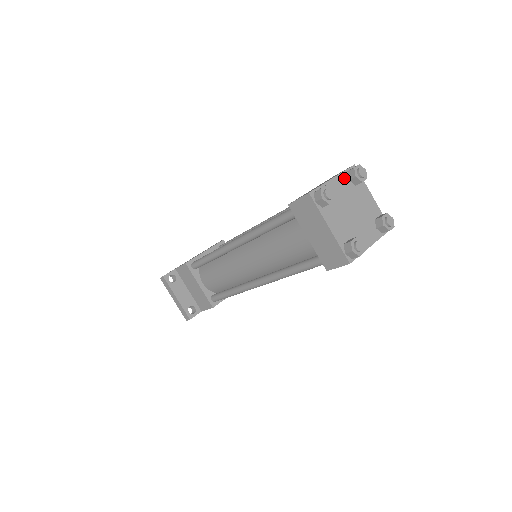
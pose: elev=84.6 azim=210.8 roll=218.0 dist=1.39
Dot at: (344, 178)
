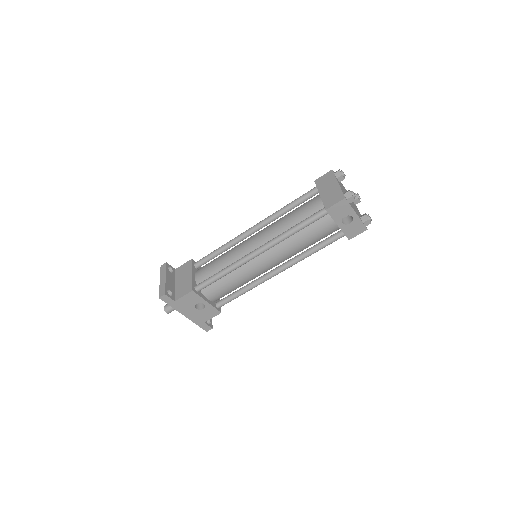
Dot at: occluded
